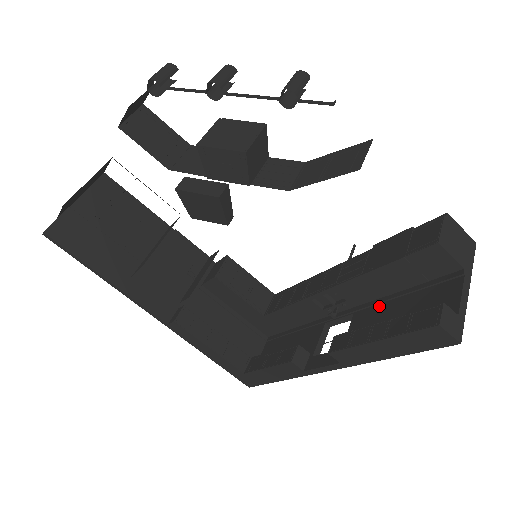
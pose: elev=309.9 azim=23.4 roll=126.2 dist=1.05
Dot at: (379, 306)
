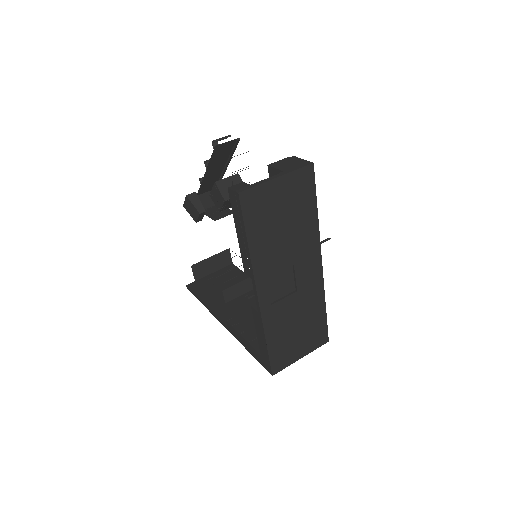
Dot at: occluded
